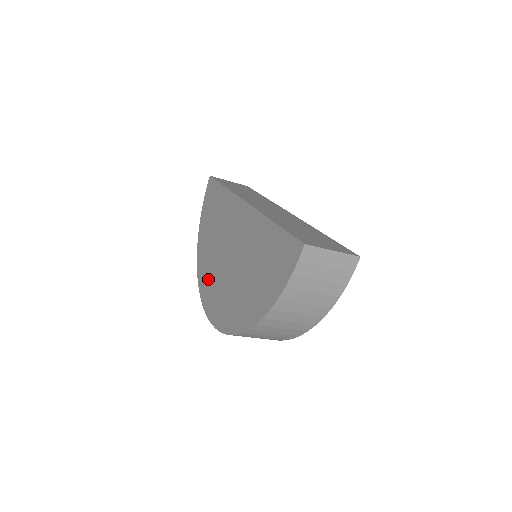
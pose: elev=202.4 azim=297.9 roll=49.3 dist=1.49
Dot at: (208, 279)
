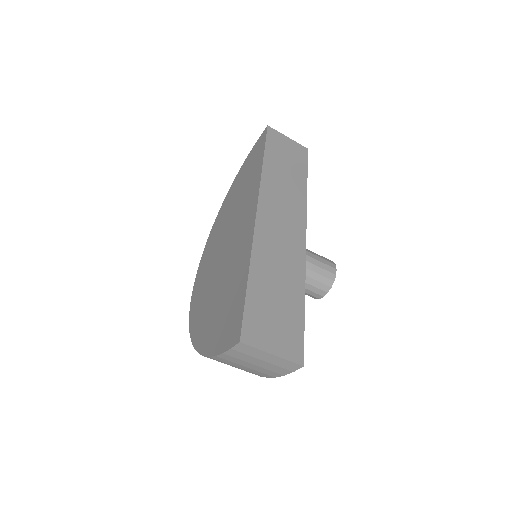
Dot at: (212, 245)
